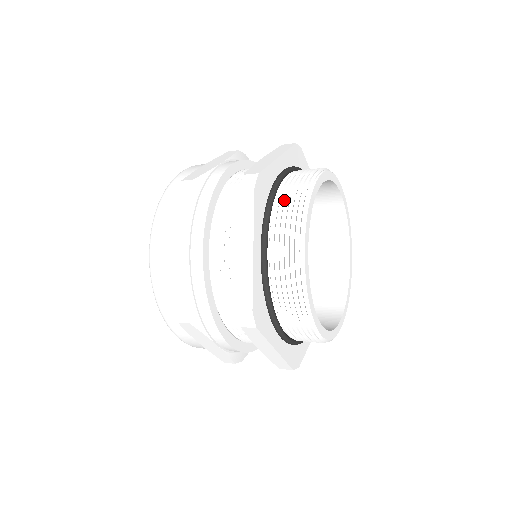
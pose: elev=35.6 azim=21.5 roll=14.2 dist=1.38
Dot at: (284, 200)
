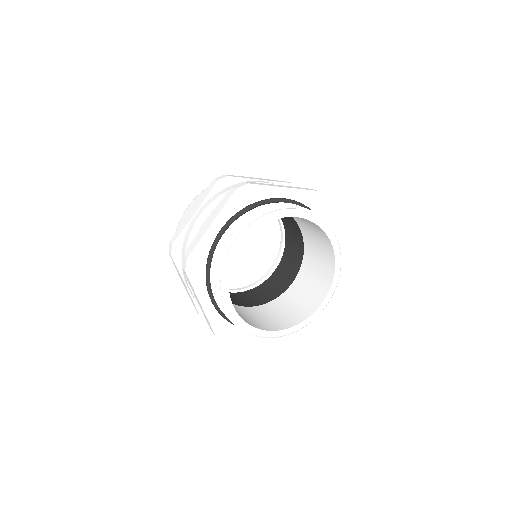
Dot at: occluded
